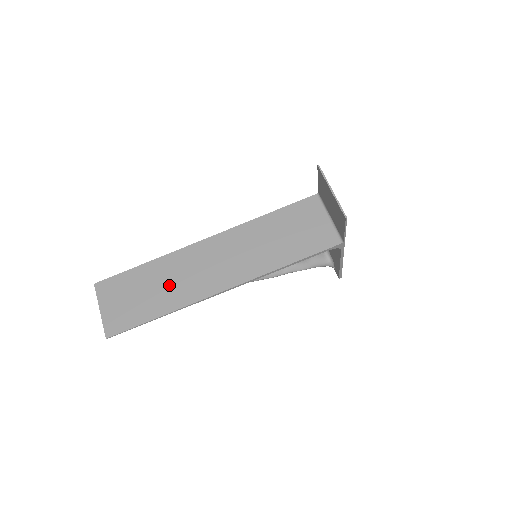
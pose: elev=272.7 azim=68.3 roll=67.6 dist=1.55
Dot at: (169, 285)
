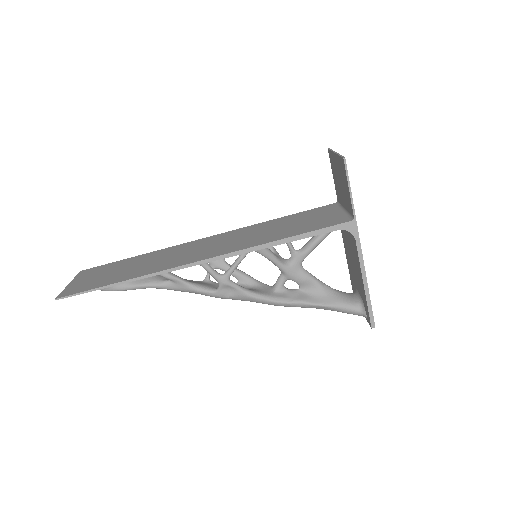
Dot at: (148, 264)
